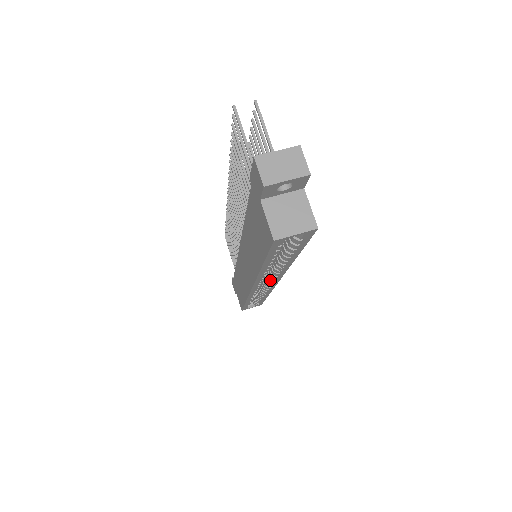
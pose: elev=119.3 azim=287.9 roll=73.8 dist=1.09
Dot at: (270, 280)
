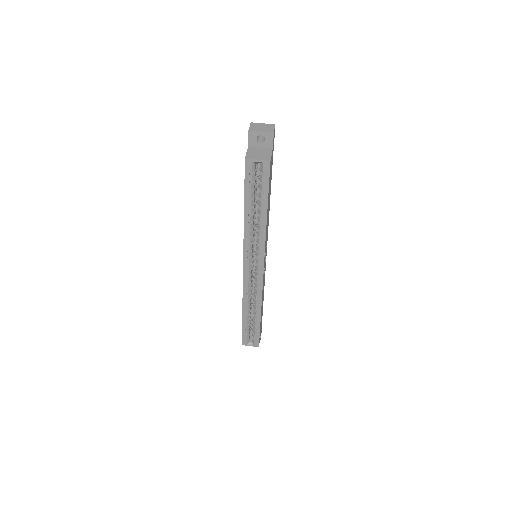
Dot at: (257, 265)
